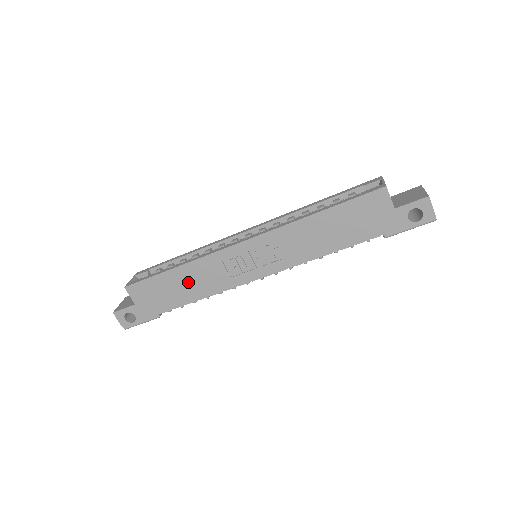
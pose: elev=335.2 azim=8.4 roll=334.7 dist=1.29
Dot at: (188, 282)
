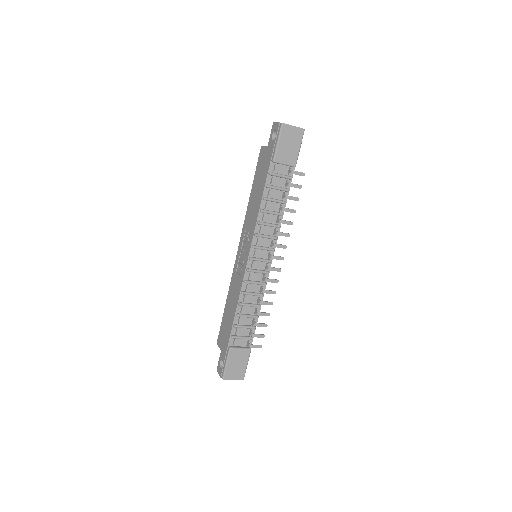
Dot at: (231, 304)
